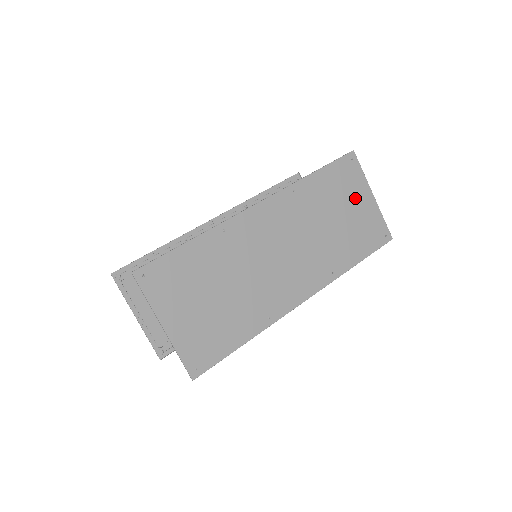
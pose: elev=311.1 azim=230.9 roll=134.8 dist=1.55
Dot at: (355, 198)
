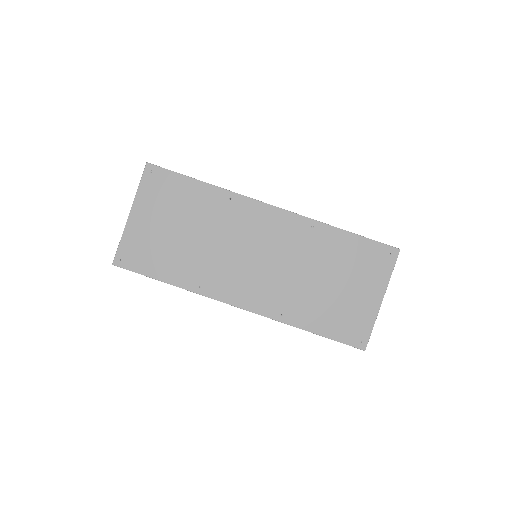
Dot at: (362, 284)
